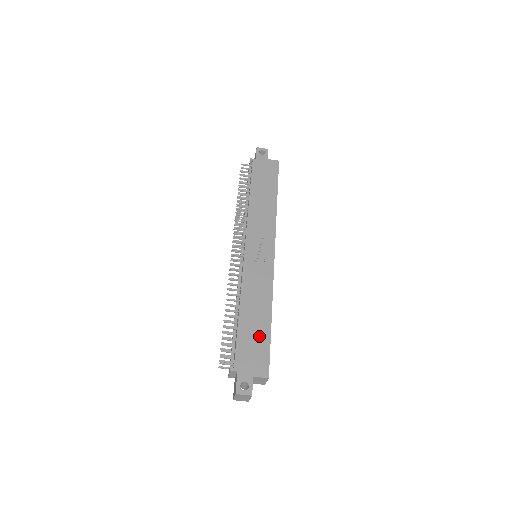
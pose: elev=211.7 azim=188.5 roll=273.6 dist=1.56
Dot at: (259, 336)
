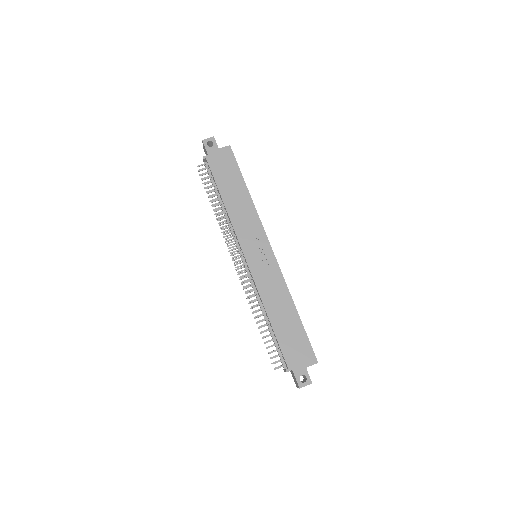
Dot at: (295, 332)
